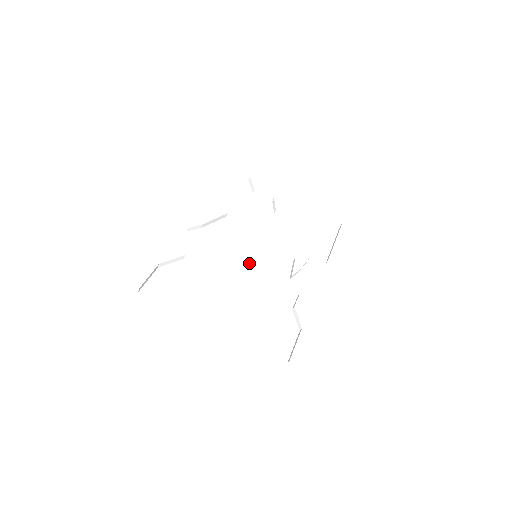
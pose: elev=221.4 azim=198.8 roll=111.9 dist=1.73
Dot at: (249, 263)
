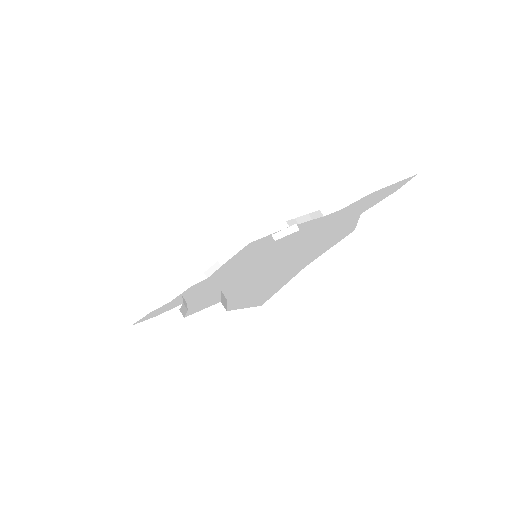
Dot at: (263, 259)
